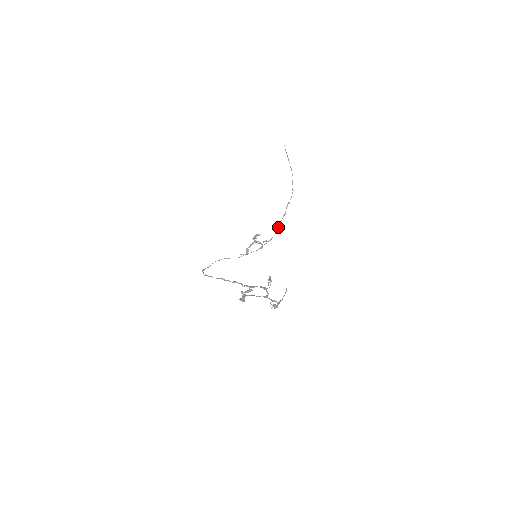
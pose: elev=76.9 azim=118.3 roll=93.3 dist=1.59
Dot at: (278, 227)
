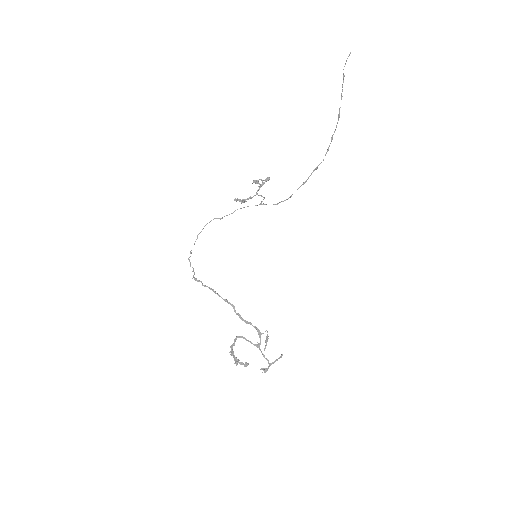
Dot at: (291, 195)
